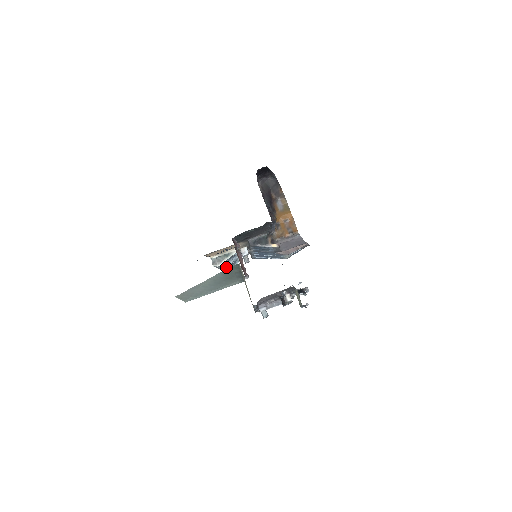
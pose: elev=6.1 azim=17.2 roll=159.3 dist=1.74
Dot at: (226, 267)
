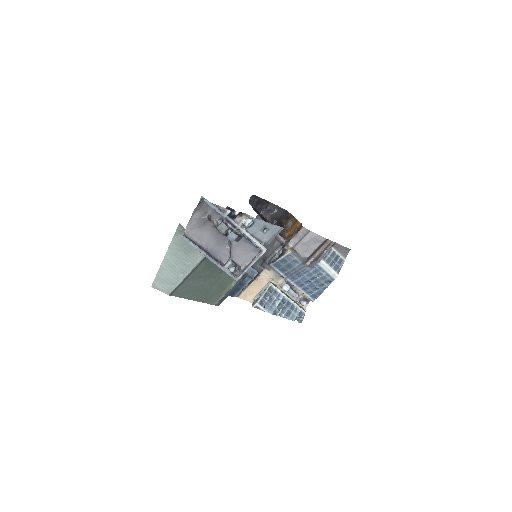
Dot at: (282, 315)
